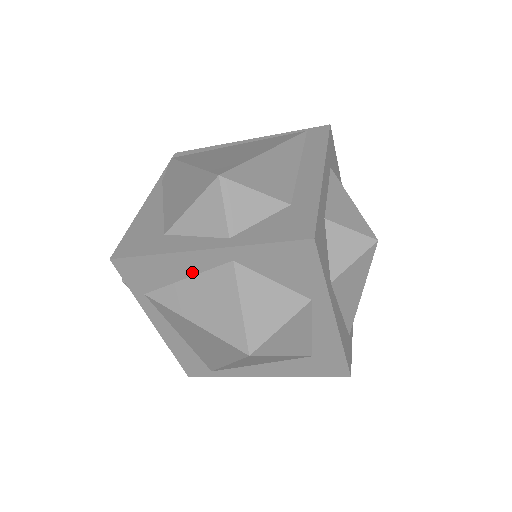
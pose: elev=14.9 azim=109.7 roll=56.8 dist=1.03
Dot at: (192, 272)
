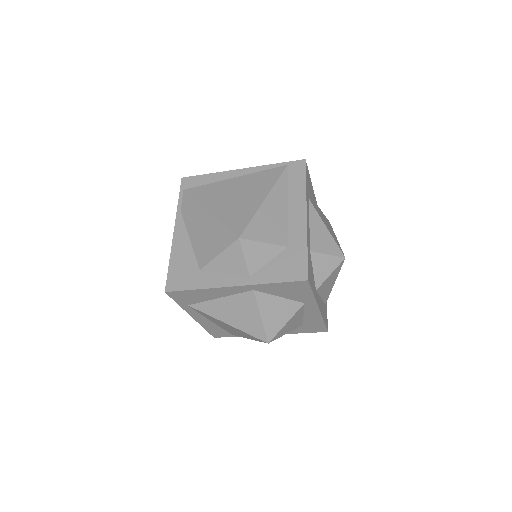
Dot at: (224, 295)
